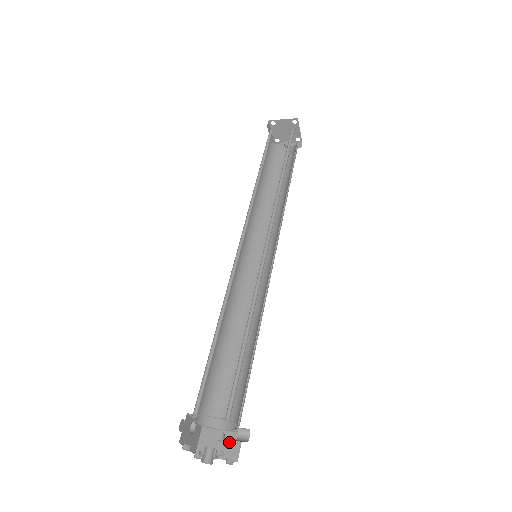
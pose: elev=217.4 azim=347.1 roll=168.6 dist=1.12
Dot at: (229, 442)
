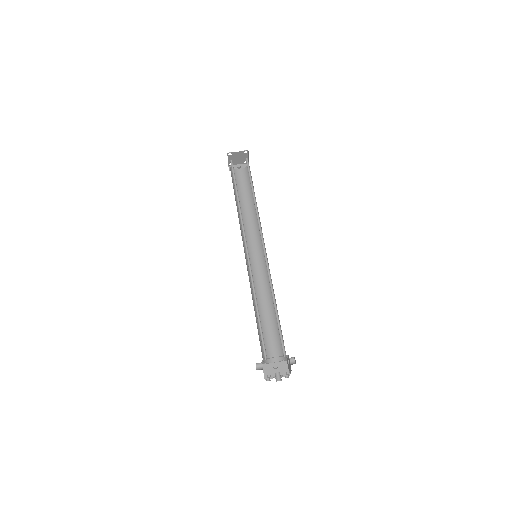
Dot at: (281, 367)
